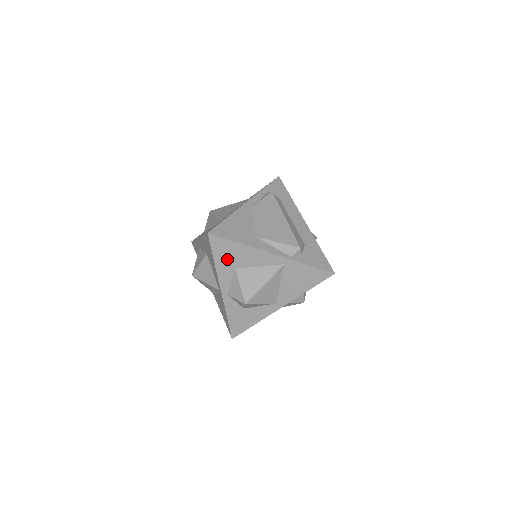
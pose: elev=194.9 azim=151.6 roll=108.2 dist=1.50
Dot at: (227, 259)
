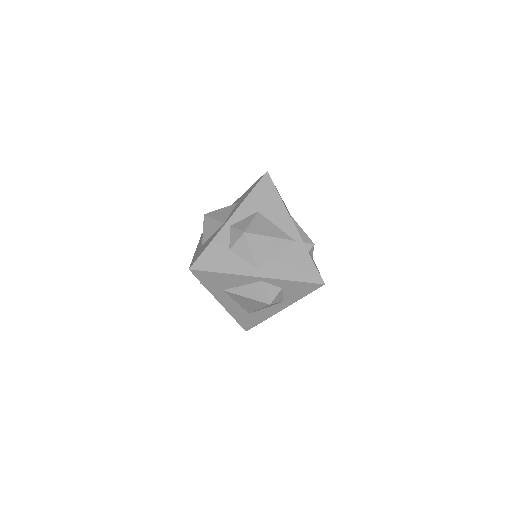
Dot at: (260, 200)
